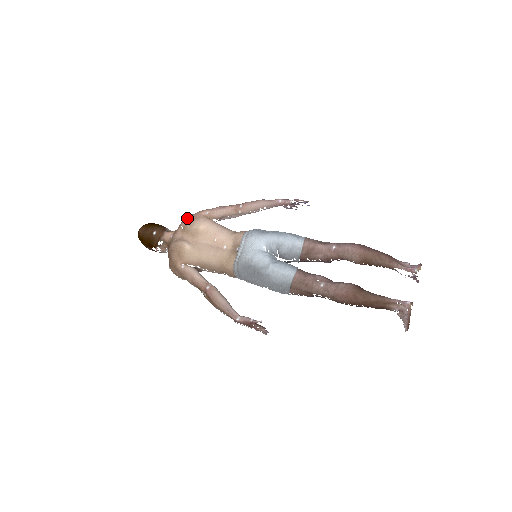
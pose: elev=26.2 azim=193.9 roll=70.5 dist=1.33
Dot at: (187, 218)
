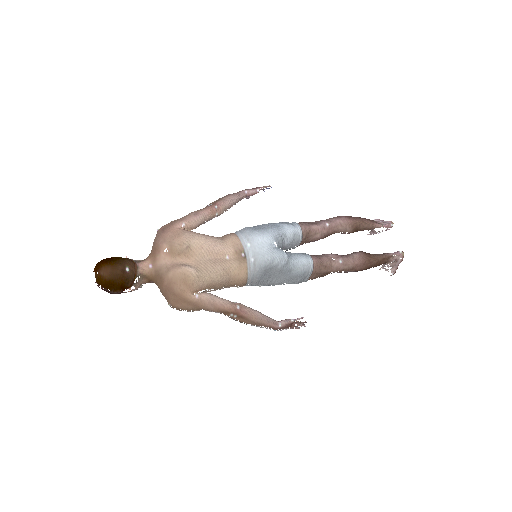
Dot at: (163, 238)
